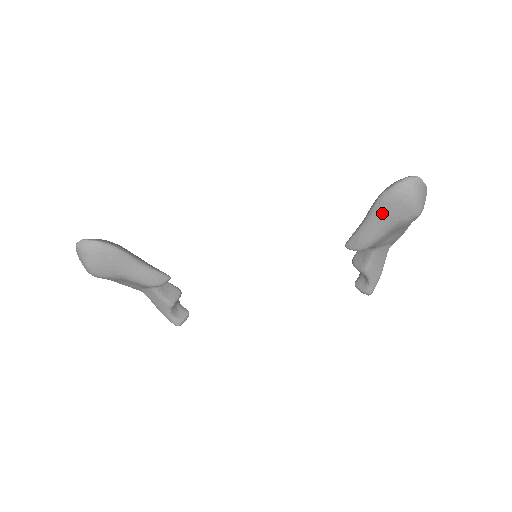
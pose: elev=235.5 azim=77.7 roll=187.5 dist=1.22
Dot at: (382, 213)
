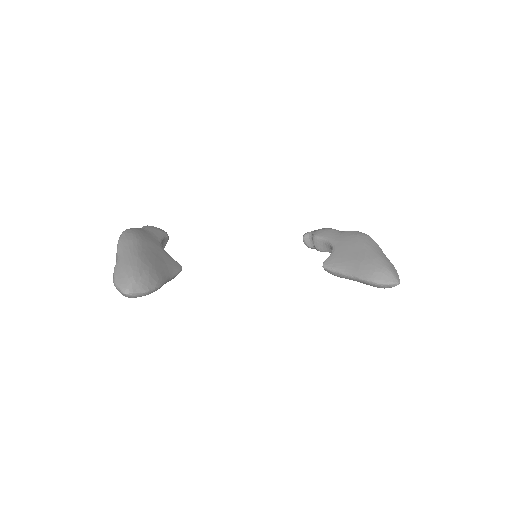
Dot at: (363, 283)
